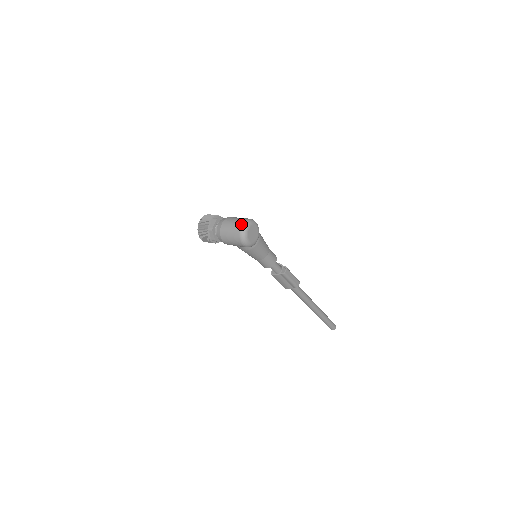
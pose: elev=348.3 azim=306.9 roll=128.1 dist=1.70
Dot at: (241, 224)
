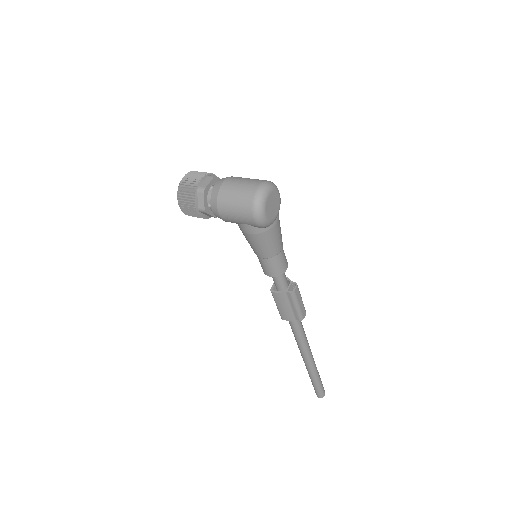
Dot at: (258, 184)
